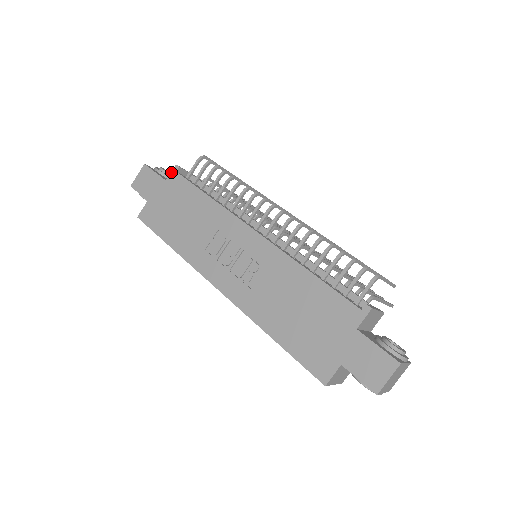
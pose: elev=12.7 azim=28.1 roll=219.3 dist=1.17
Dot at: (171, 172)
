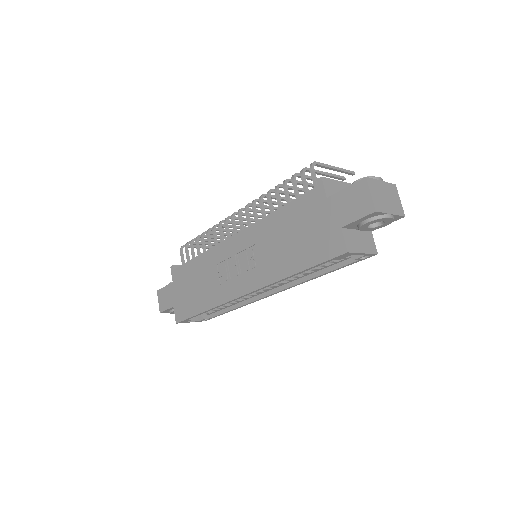
Dot at: (171, 274)
